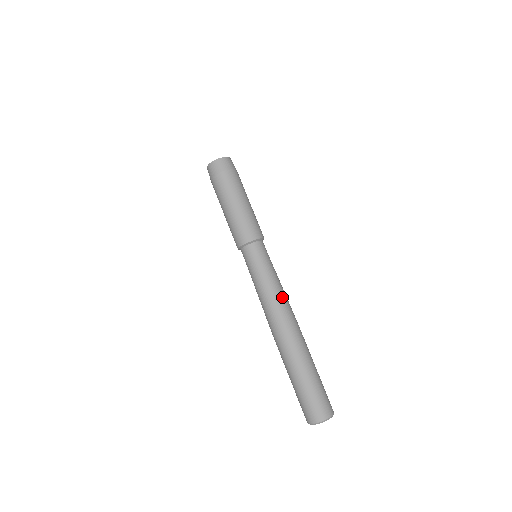
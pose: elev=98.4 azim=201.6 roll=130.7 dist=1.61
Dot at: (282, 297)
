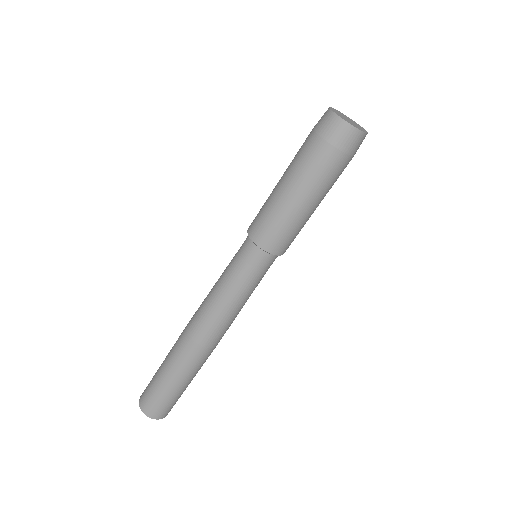
Dot at: occluded
